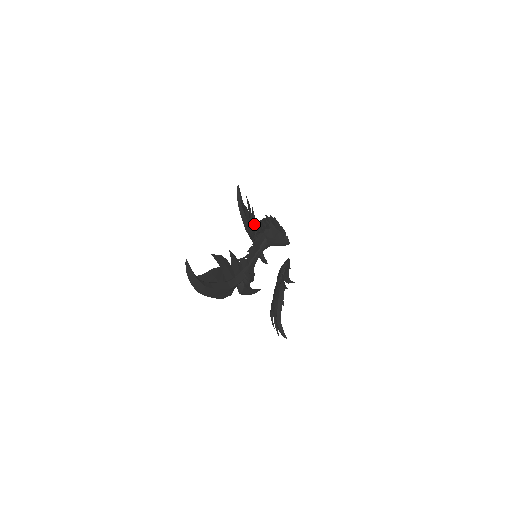
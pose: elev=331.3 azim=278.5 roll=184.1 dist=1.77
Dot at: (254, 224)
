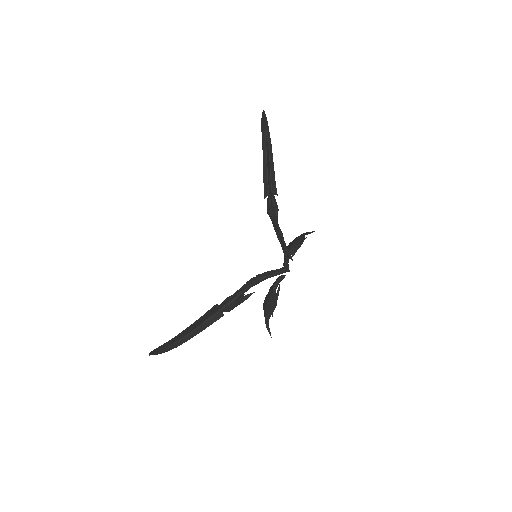
Dot at: (269, 193)
